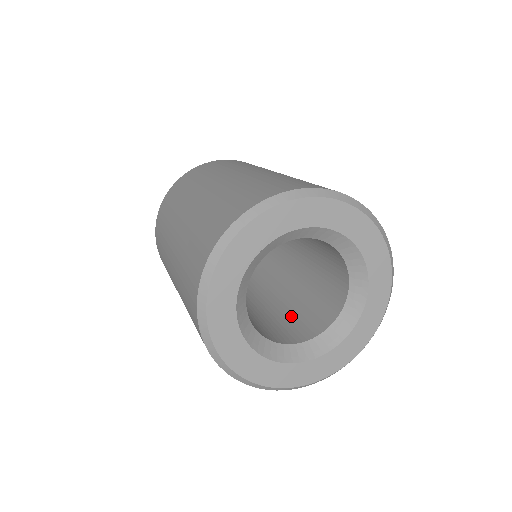
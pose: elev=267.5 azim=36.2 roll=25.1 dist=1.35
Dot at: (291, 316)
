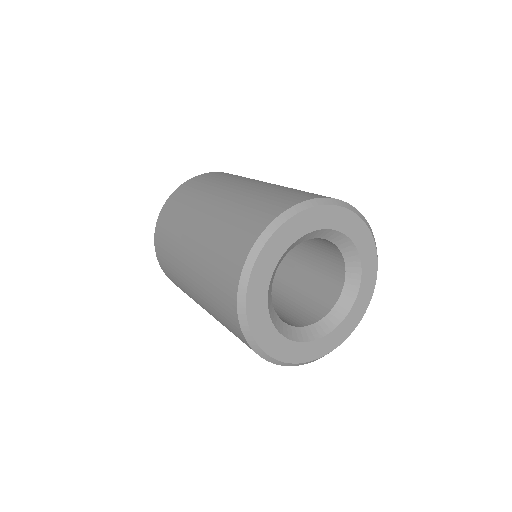
Dot at: occluded
